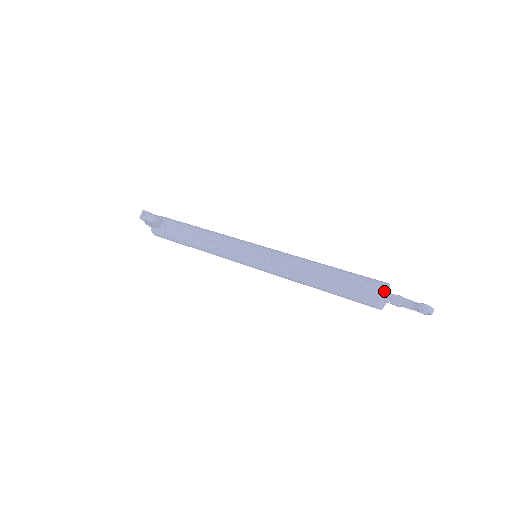
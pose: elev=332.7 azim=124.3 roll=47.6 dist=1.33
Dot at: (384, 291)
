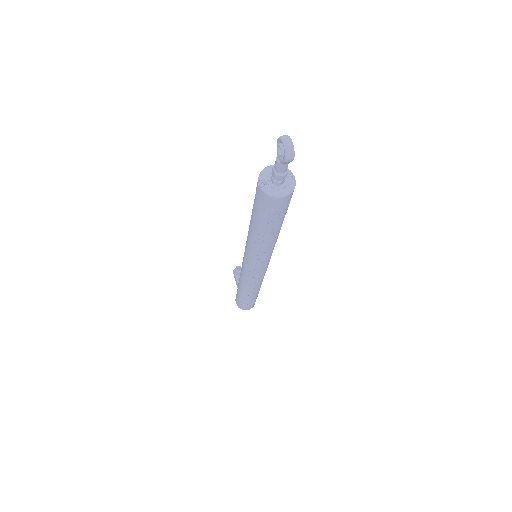
Dot at: occluded
